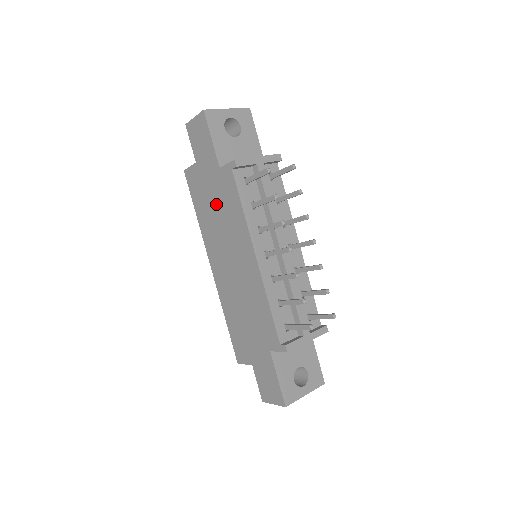
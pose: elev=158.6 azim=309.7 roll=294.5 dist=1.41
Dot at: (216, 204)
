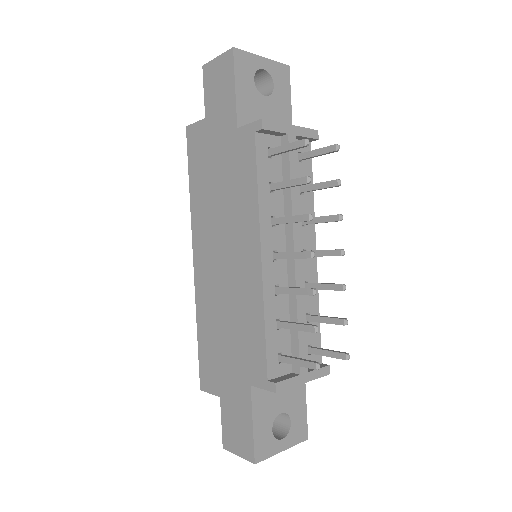
Dot at: (220, 176)
